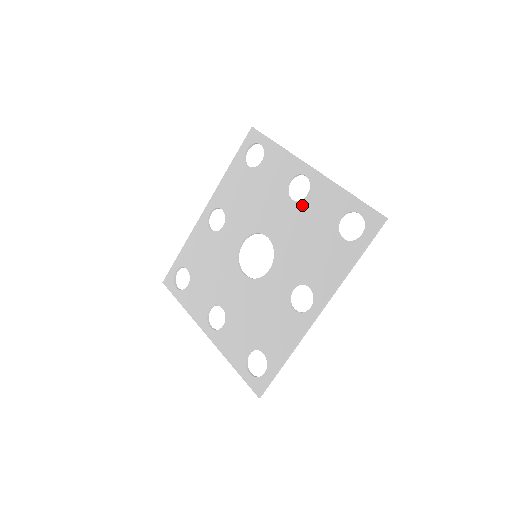
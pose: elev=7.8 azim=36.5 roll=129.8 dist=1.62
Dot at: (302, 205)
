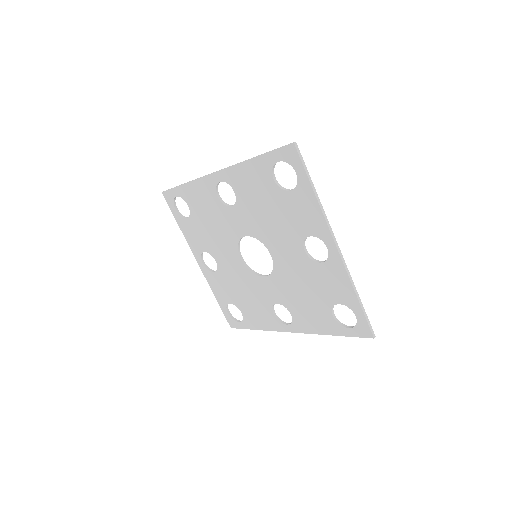
Dot at: (312, 265)
